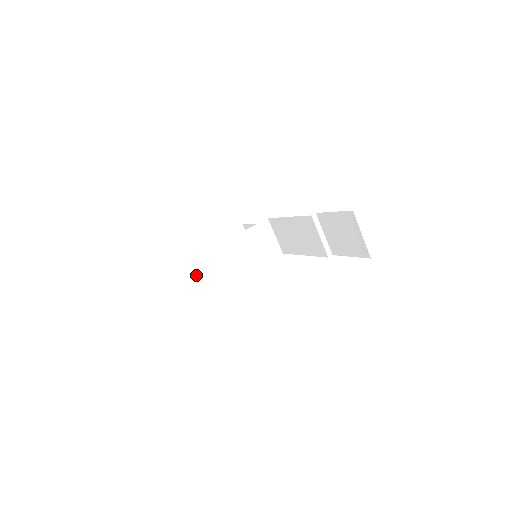
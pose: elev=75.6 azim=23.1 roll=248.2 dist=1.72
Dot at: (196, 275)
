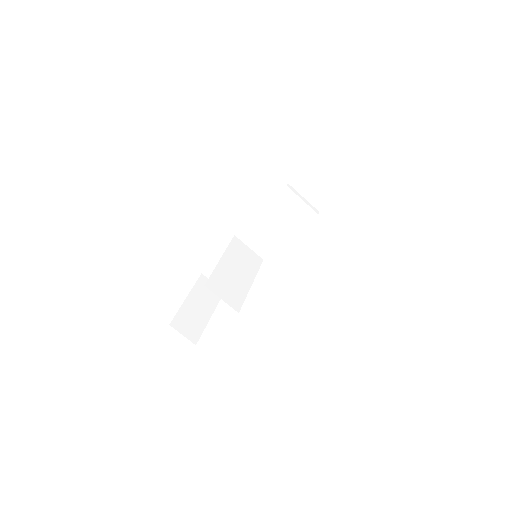
Dot at: (193, 336)
